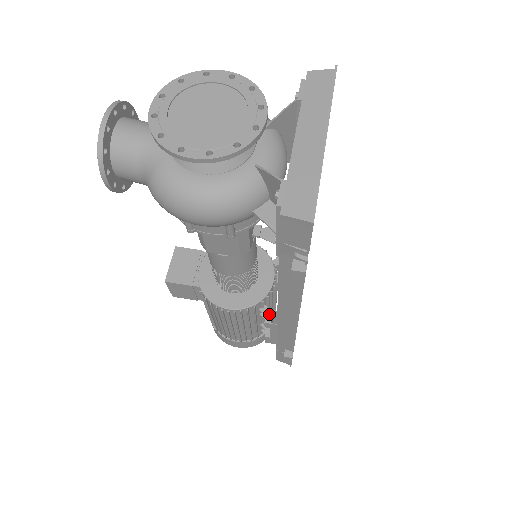
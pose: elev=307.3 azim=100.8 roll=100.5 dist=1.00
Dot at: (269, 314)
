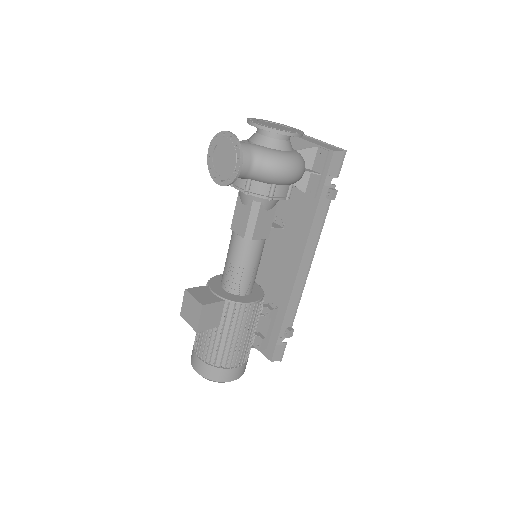
Dot at: (268, 306)
